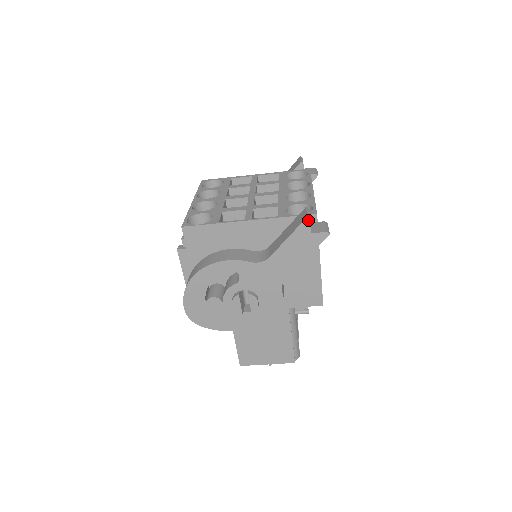
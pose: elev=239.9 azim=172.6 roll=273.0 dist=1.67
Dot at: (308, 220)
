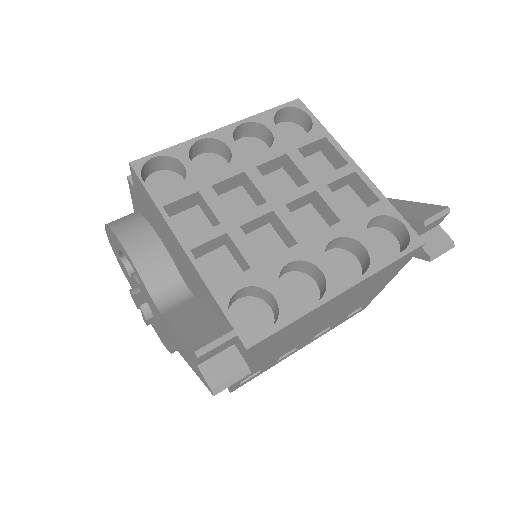
Dot at: (195, 355)
